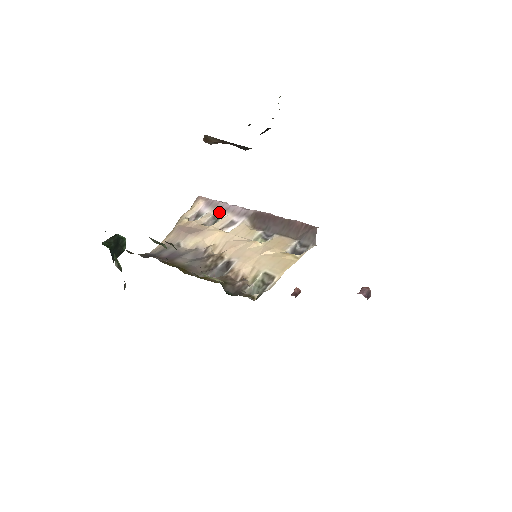
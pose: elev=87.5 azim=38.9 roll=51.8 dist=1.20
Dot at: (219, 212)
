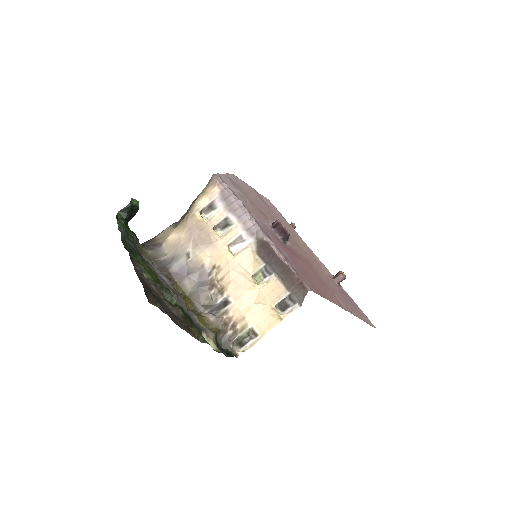
Dot at: (231, 216)
